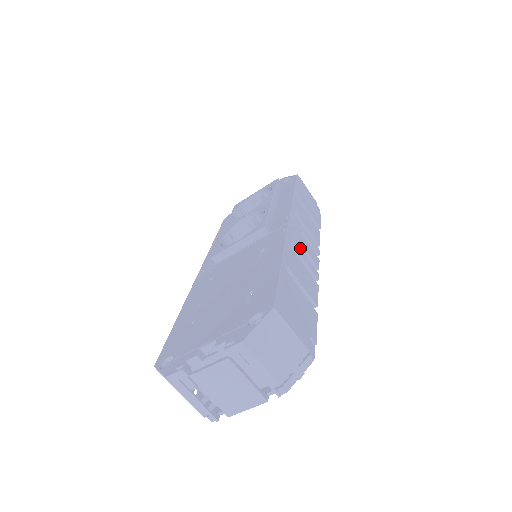
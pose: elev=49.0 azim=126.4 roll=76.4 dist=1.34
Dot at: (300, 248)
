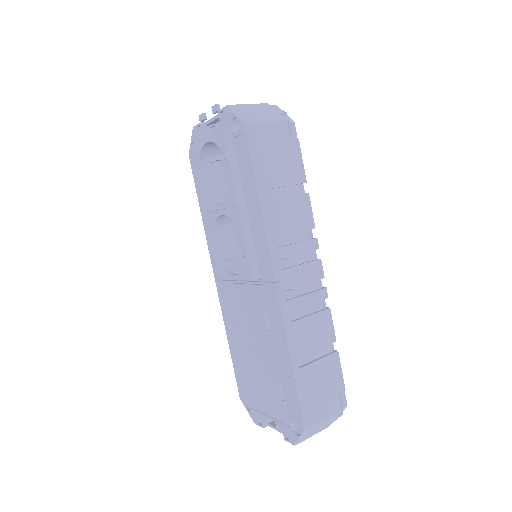
Dot at: occluded
